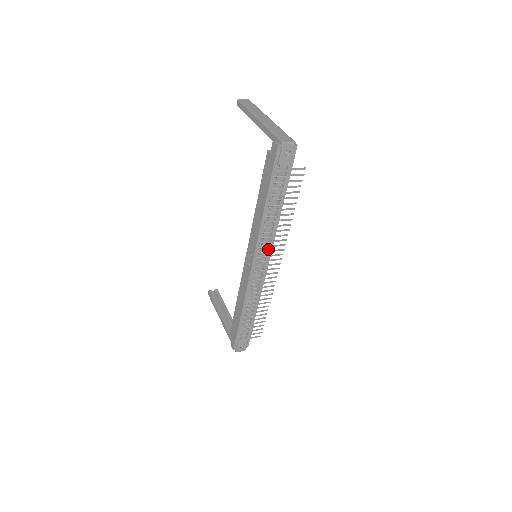
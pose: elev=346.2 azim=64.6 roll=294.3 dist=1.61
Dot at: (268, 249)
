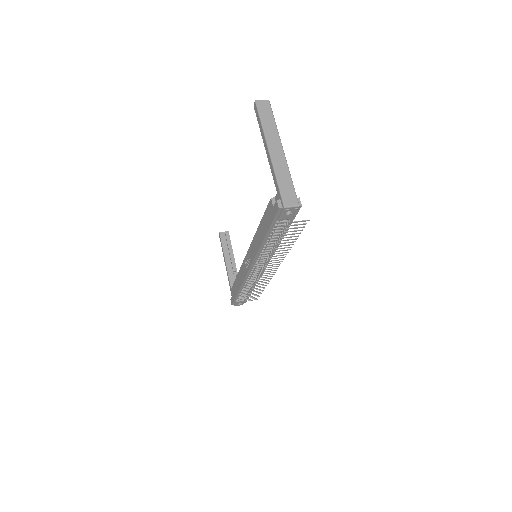
Dot at: (266, 260)
